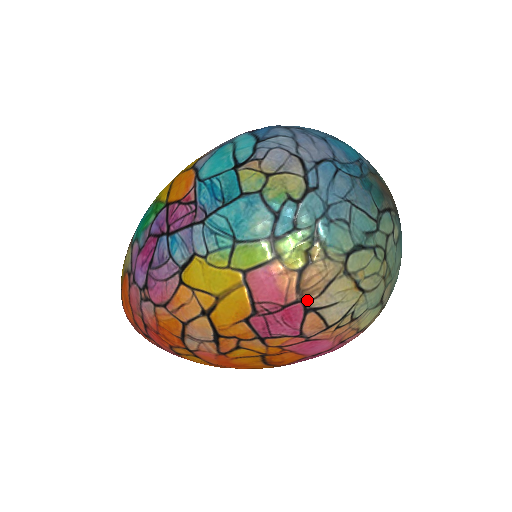
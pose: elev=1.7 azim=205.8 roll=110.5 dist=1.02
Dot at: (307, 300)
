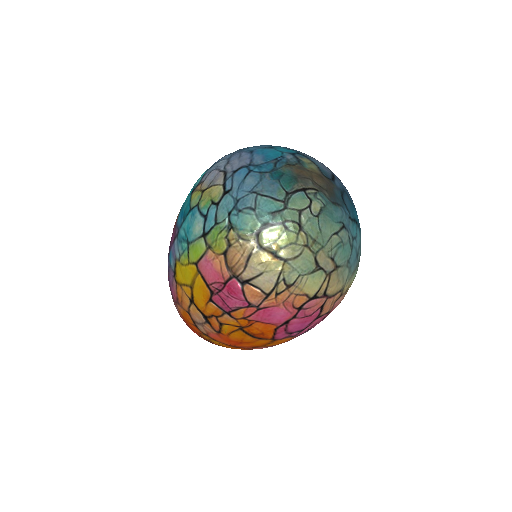
Dot at: (237, 275)
